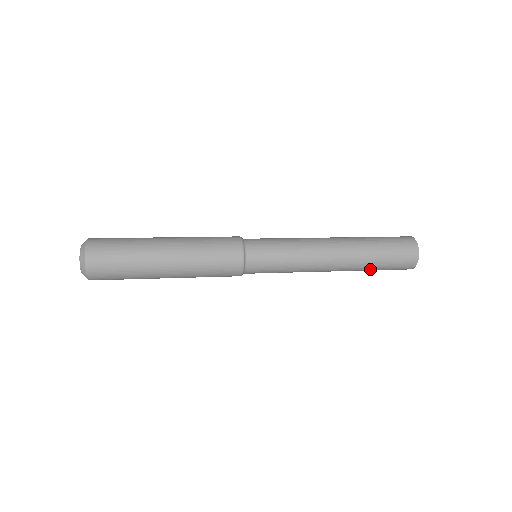
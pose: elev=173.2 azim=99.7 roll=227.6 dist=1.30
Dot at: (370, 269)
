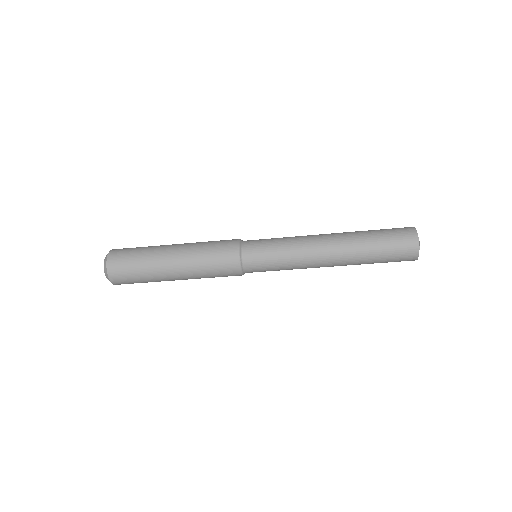
Dot at: (369, 244)
